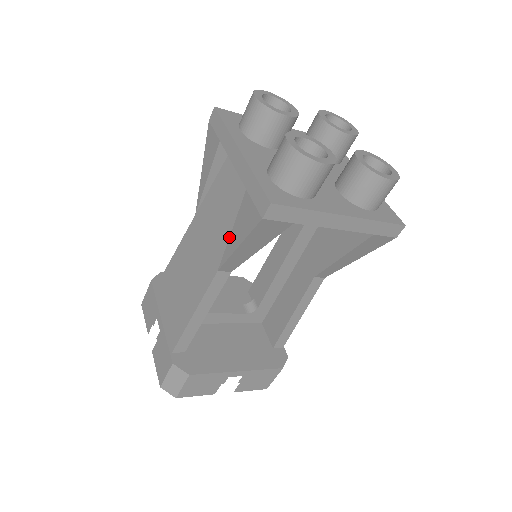
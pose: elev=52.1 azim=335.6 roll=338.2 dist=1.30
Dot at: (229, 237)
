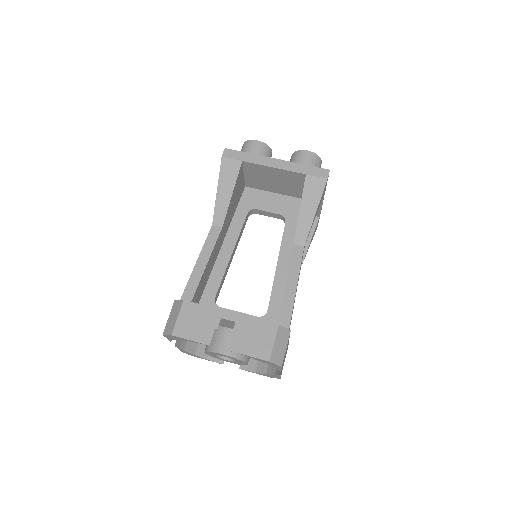
Dot at: occluded
